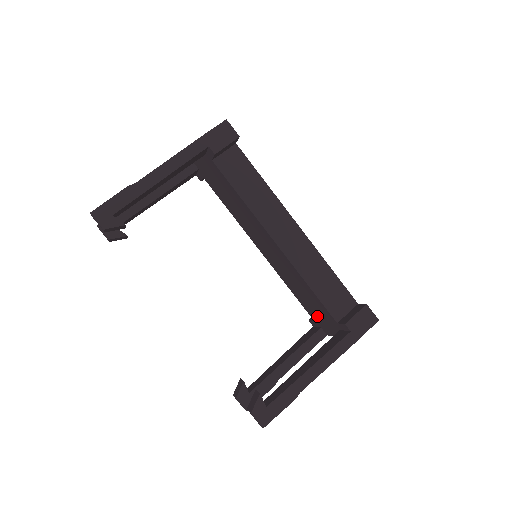
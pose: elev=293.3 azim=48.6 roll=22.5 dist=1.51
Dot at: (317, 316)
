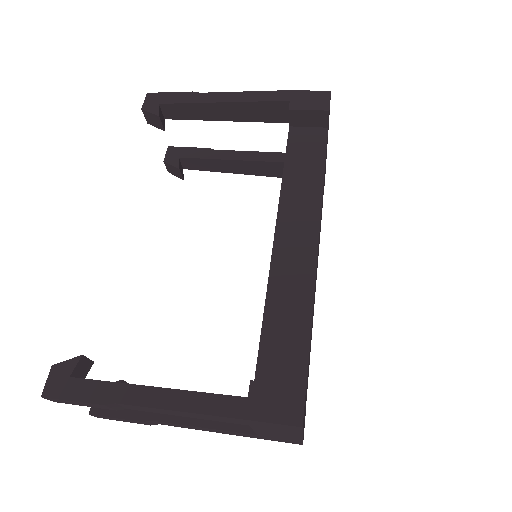
Dot at: occluded
